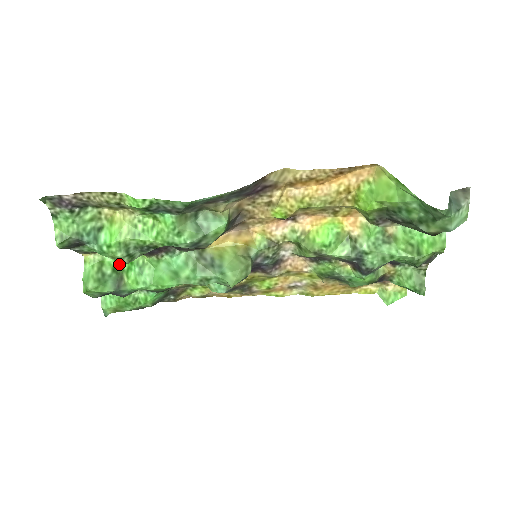
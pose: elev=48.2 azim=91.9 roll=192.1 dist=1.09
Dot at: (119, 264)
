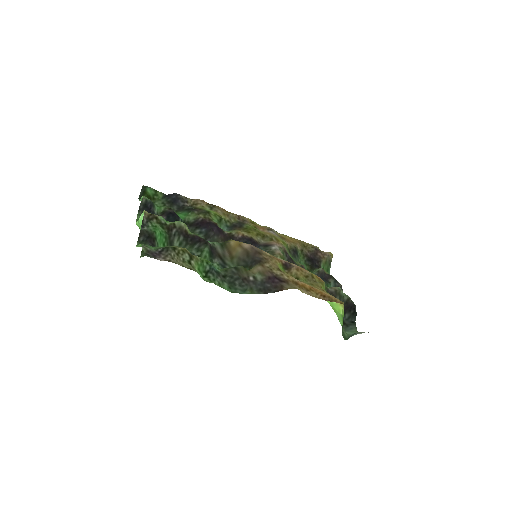
Dot at: (168, 221)
